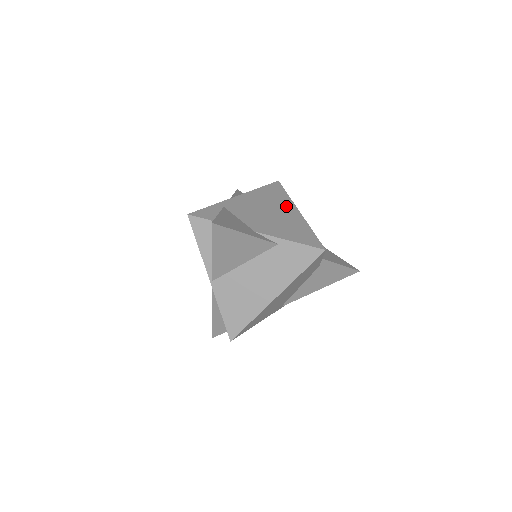
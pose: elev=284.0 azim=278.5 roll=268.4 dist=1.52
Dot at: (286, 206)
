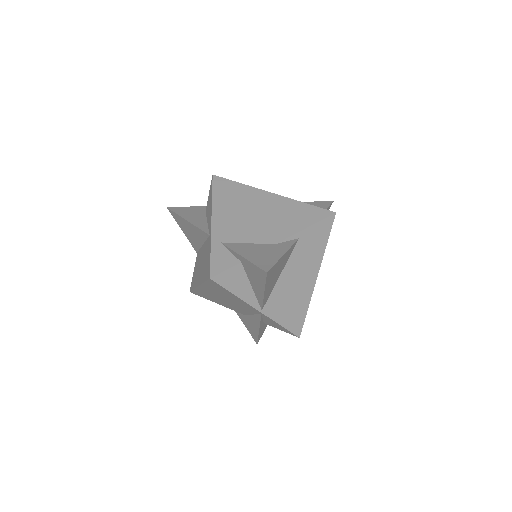
Dot at: (256, 196)
